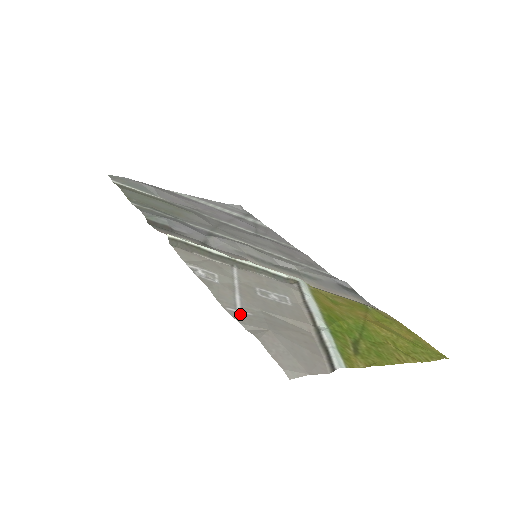
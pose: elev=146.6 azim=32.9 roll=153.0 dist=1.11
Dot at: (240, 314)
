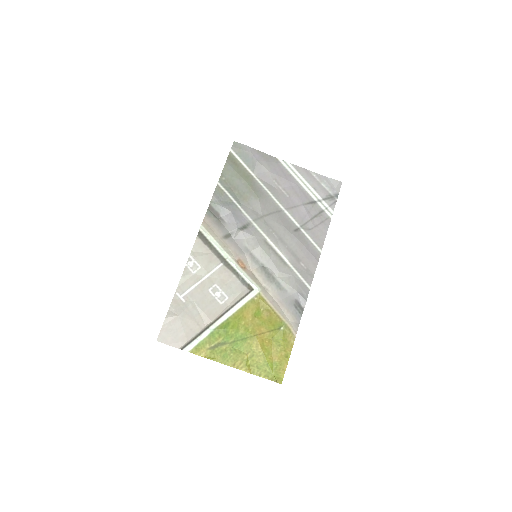
Dot at: (179, 299)
